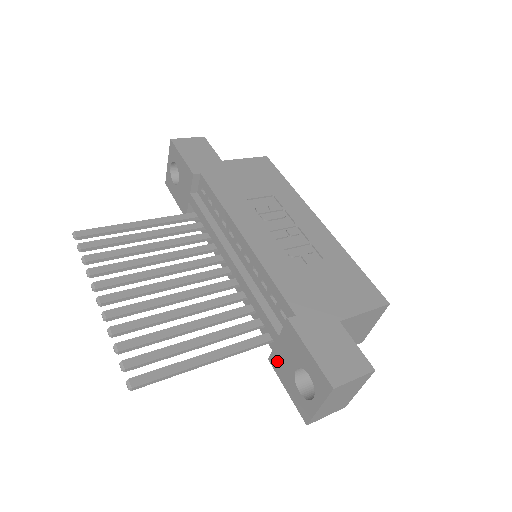
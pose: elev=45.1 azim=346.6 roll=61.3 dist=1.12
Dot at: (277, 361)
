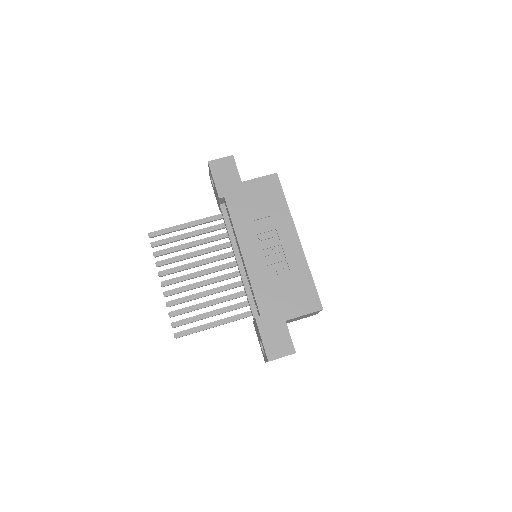
Dot at: (255, 327)
